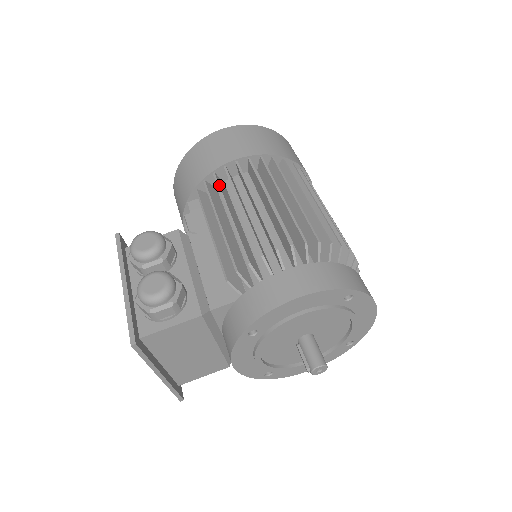
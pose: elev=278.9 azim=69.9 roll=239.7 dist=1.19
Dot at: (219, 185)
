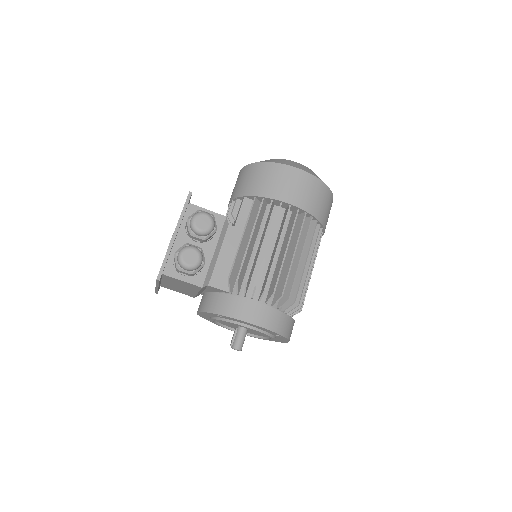
Dot at: (269, 213)
